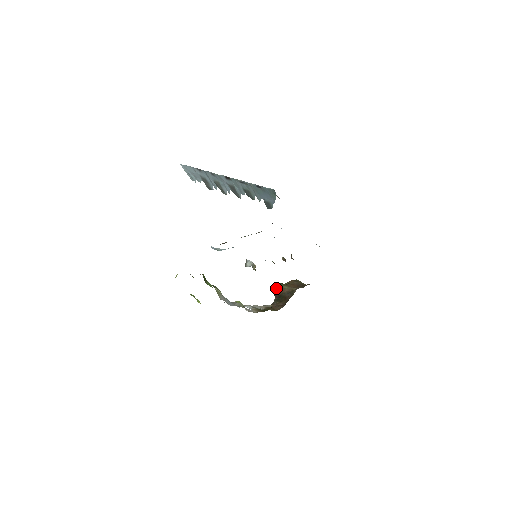
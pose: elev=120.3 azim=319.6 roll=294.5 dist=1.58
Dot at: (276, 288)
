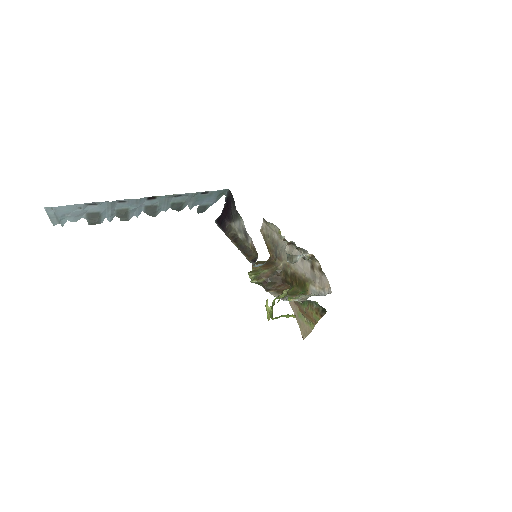
Dot at: (258, 277)
